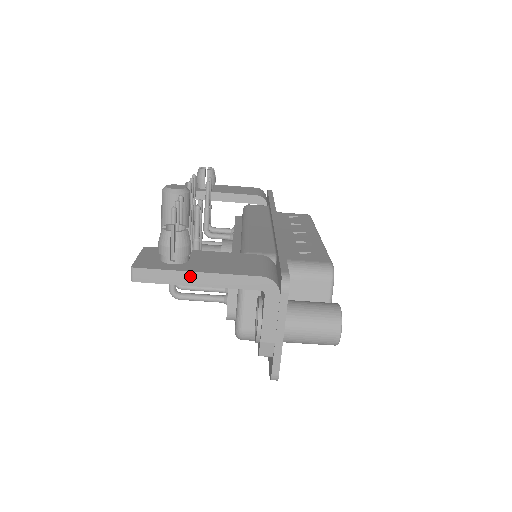
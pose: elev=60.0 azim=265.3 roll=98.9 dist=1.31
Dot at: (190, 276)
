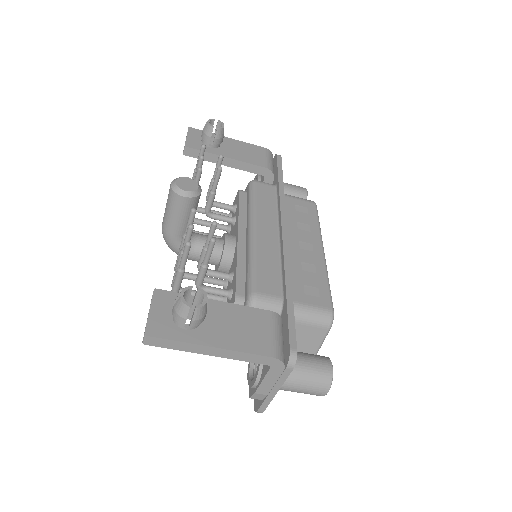
Dot at: (203, 348)
